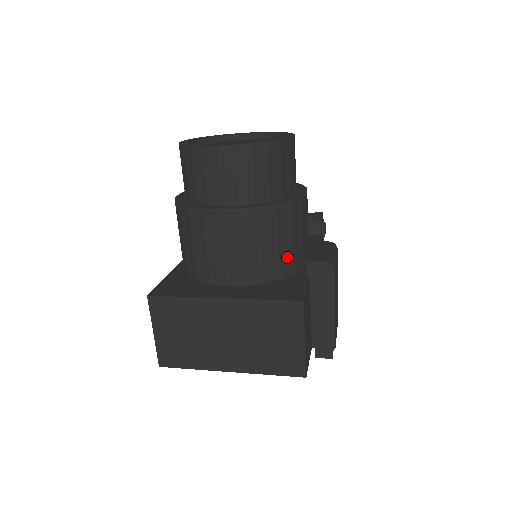
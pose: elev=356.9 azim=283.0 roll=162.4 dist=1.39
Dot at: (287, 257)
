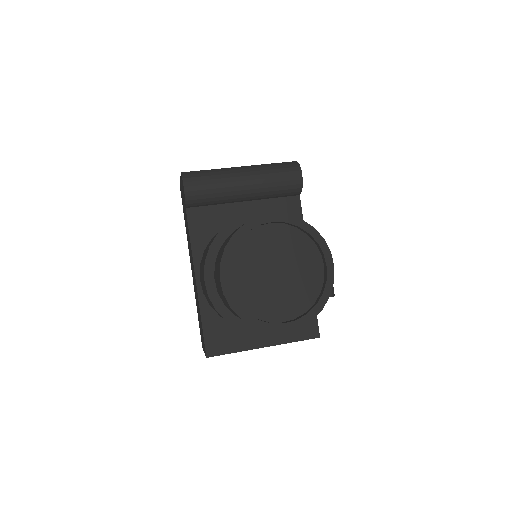
Dot at: occluded
